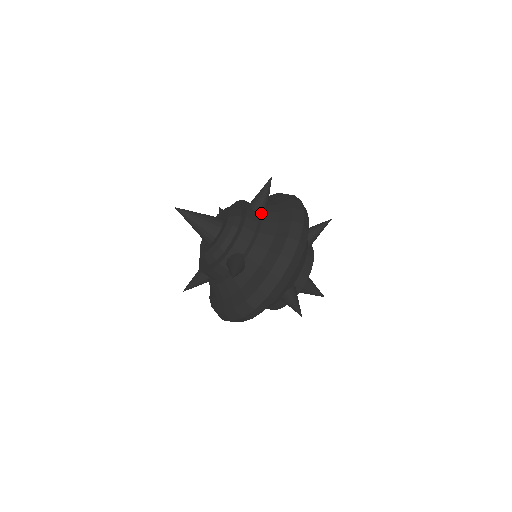
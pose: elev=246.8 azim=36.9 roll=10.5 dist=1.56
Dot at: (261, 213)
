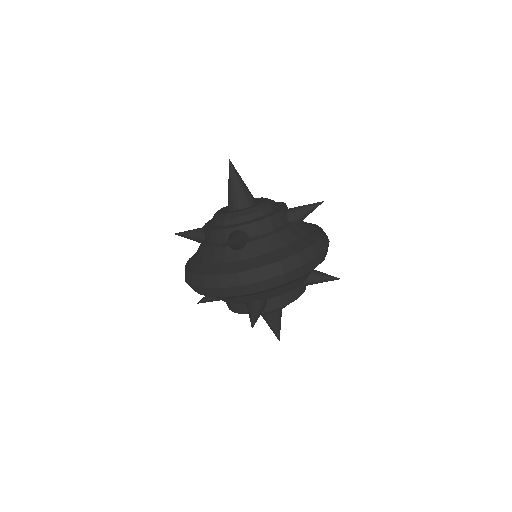
Dot at: (291, 222)
